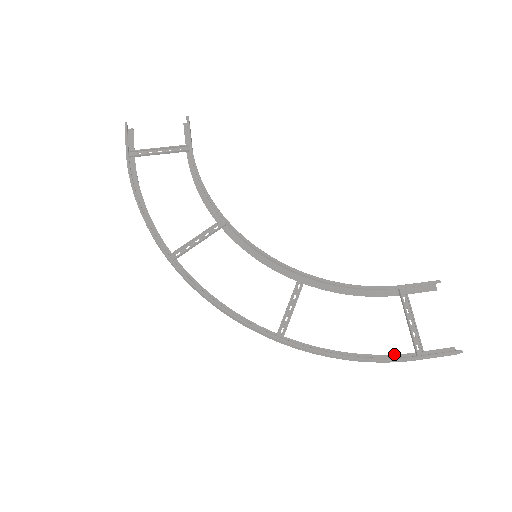
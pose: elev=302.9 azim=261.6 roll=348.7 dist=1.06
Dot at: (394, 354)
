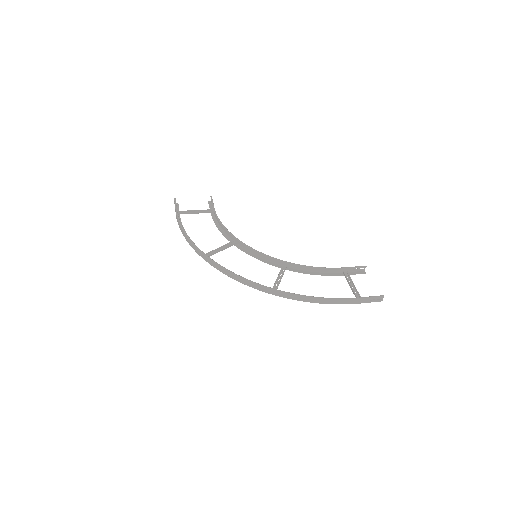
Dot at: occluded
